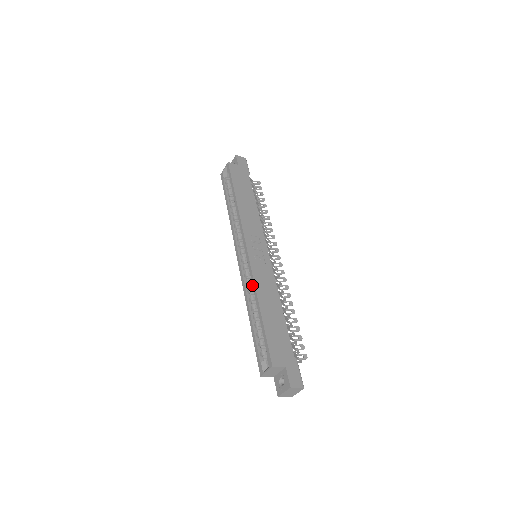
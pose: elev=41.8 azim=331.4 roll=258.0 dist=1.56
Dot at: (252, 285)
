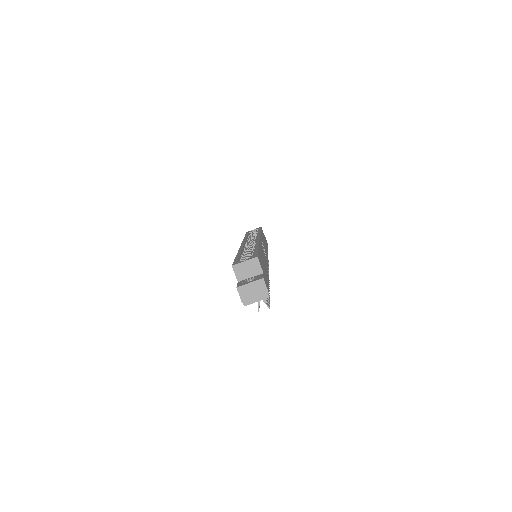
Dot at: (255, 244)
